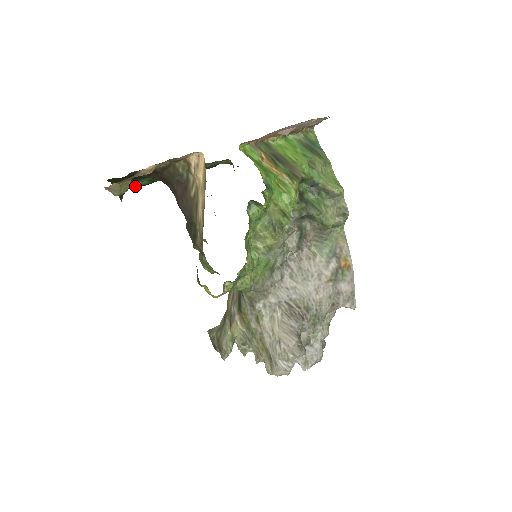
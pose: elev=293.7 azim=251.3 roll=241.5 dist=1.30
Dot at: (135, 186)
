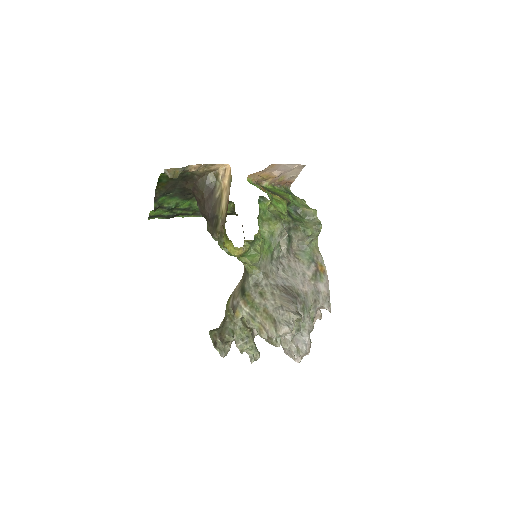
Dot at: (163, 209)
